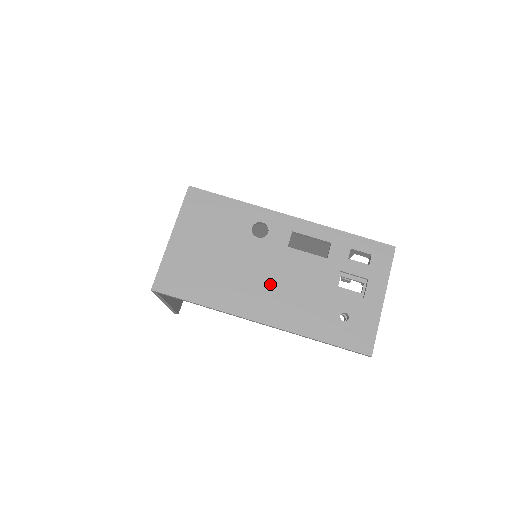
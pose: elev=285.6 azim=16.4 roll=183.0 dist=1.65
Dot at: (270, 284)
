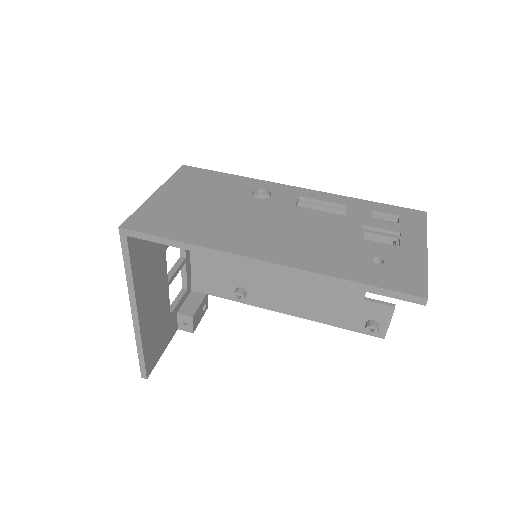
Dot at: (274, 230)
